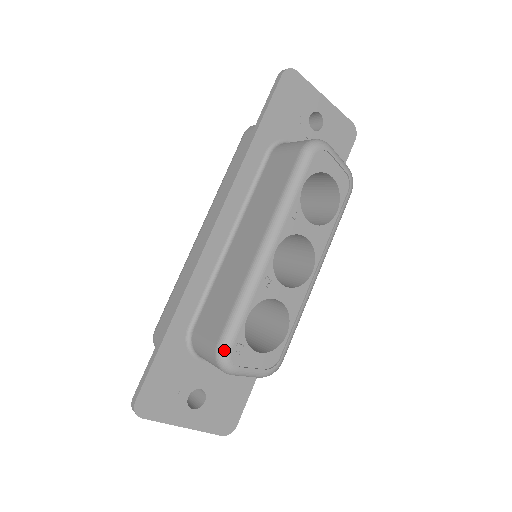
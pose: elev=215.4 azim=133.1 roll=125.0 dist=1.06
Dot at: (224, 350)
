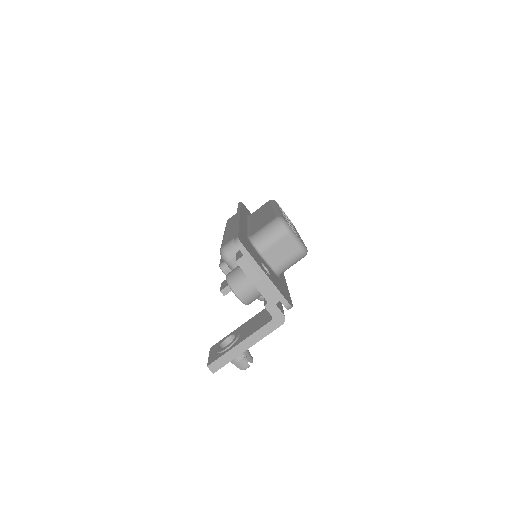
Dot at: (281, 217)
